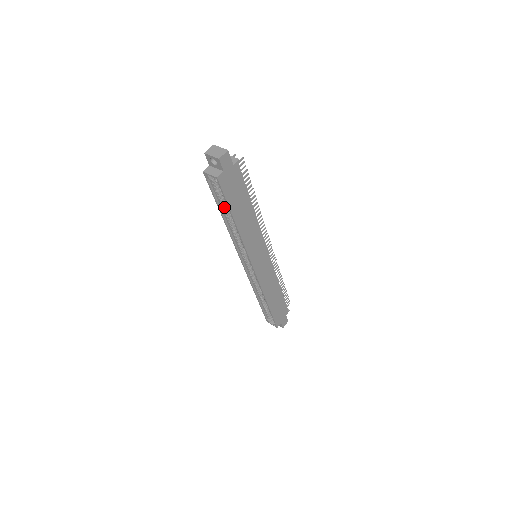
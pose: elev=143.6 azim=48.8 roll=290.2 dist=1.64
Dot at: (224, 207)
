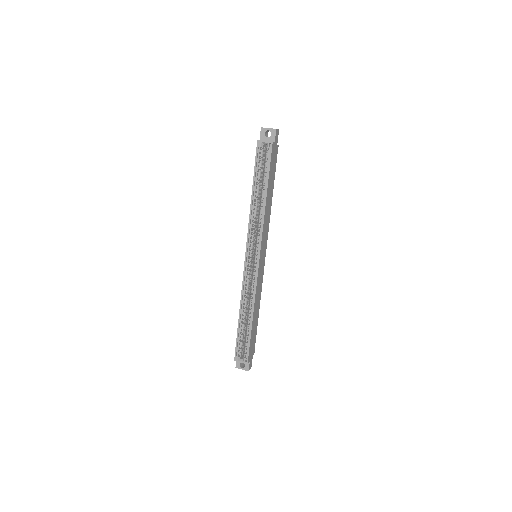
Dot at: (259, 181)
